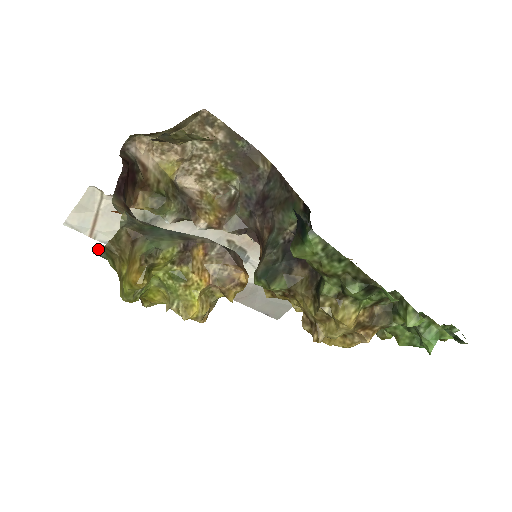
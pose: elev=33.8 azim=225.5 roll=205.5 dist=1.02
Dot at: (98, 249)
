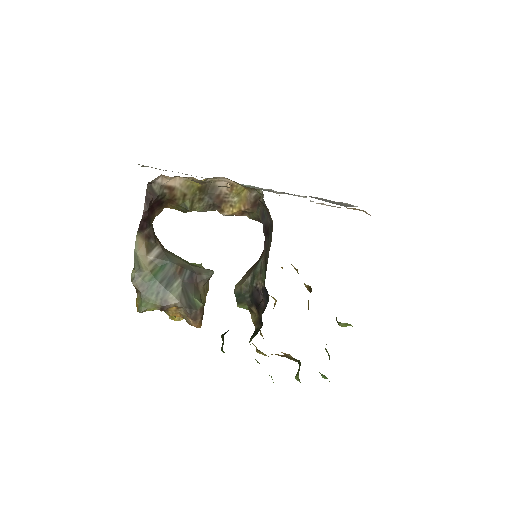
Dot at: occluded
